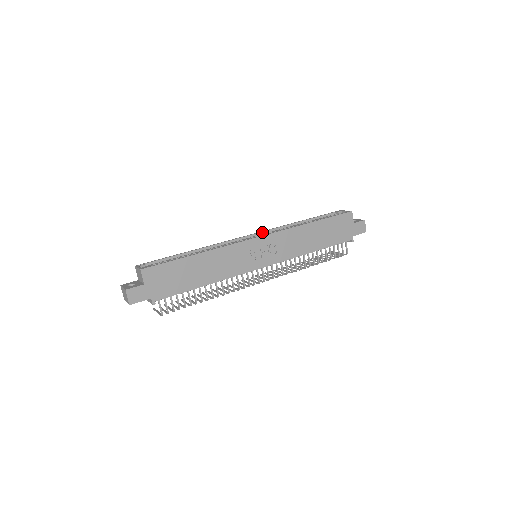
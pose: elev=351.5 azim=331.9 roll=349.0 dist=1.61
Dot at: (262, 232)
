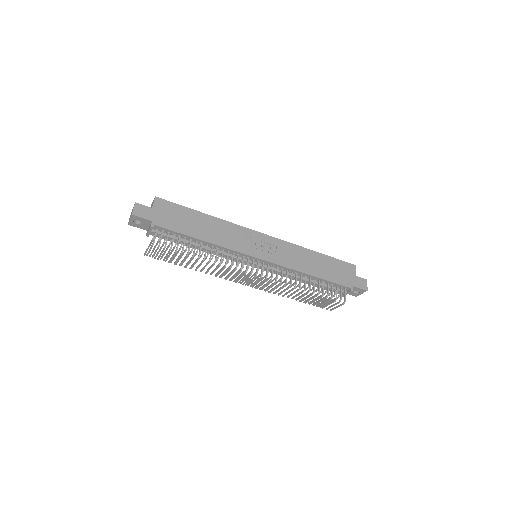
Dot at: occluded
